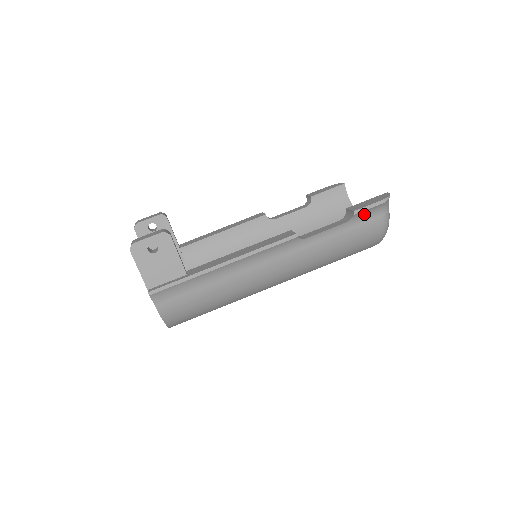
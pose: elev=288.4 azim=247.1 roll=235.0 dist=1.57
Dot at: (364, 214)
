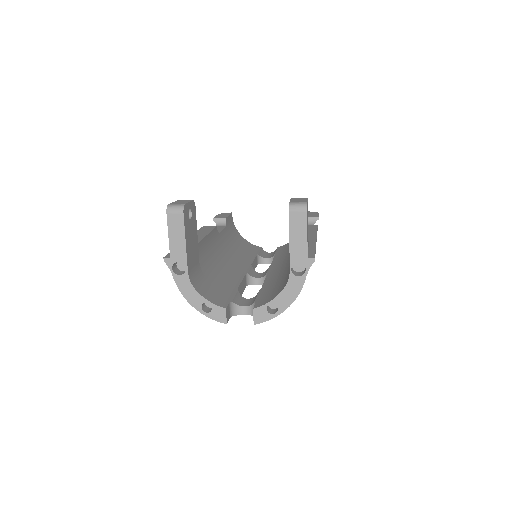
Dot at: occluded
